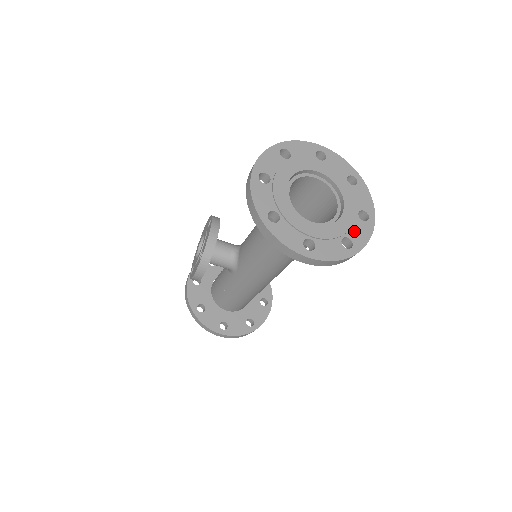
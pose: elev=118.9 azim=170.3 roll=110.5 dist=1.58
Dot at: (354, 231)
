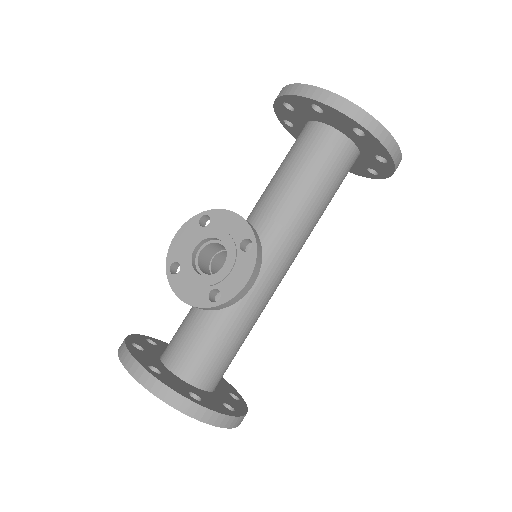
Dot at: occluded
